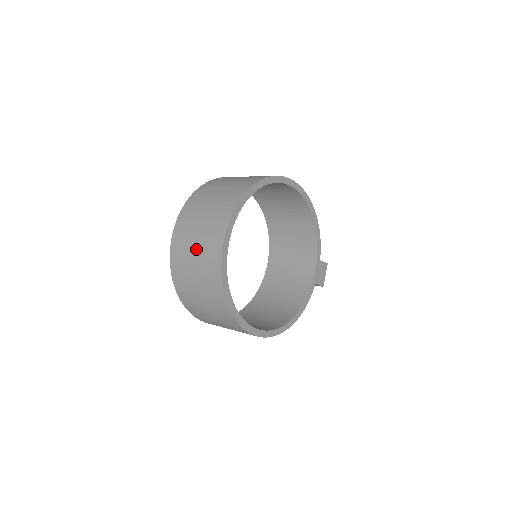
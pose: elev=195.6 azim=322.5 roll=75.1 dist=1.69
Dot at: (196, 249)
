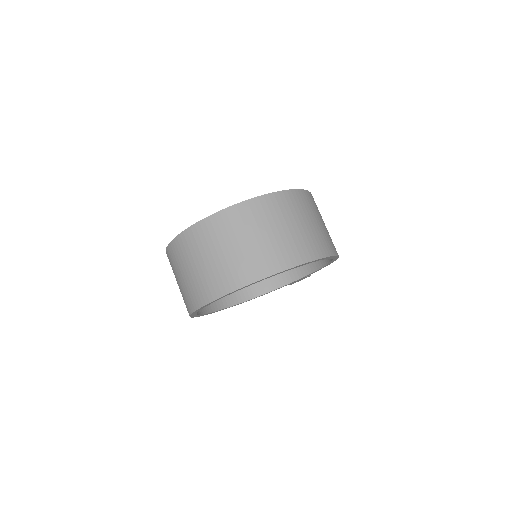
Dot at: (199, 267)
